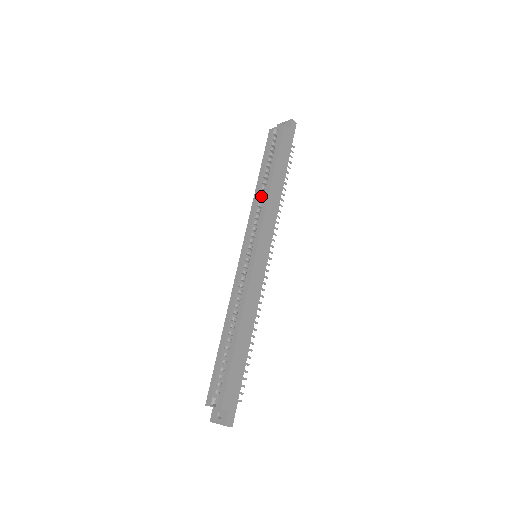
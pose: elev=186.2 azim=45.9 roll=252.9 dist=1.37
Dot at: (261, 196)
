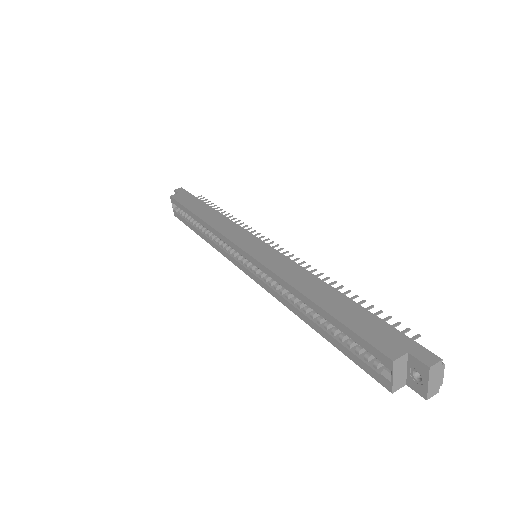
Dot at: occluded
